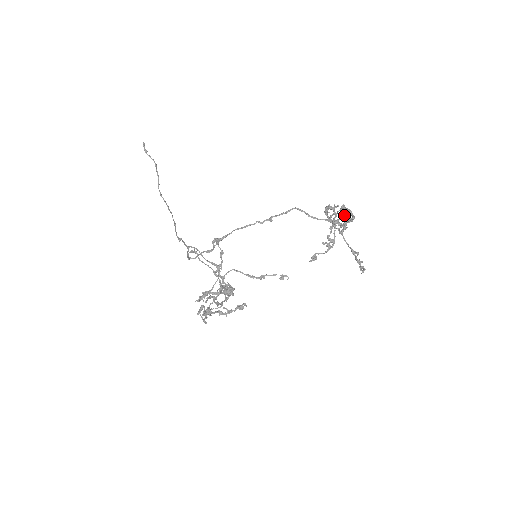
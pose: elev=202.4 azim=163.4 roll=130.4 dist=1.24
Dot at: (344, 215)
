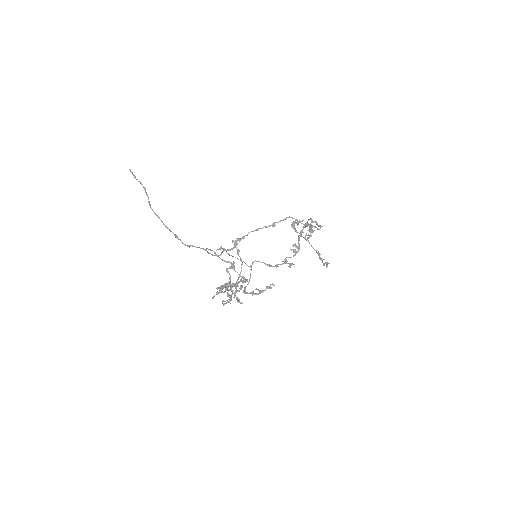
Dot at: occluded
